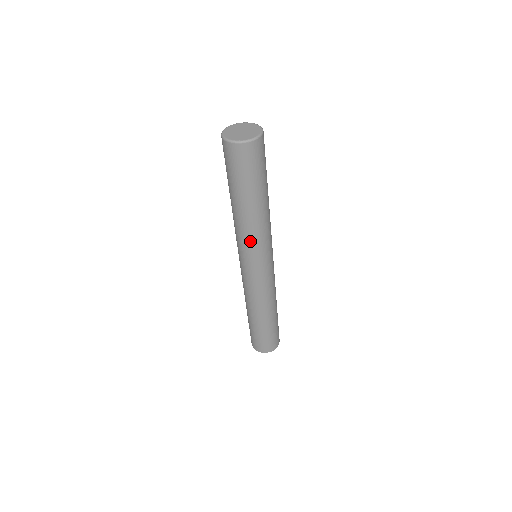
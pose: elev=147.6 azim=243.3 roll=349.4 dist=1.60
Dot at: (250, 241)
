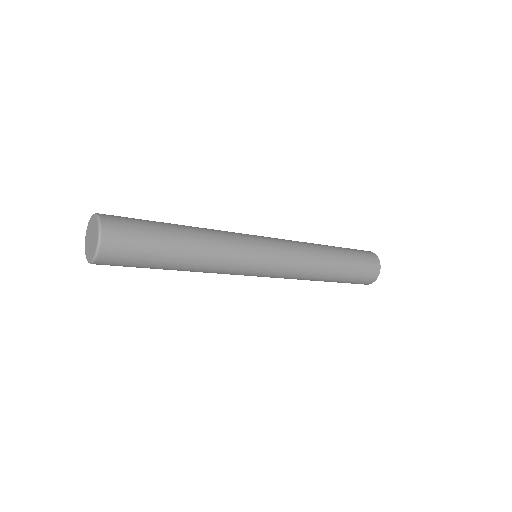
Dot at: occluded
